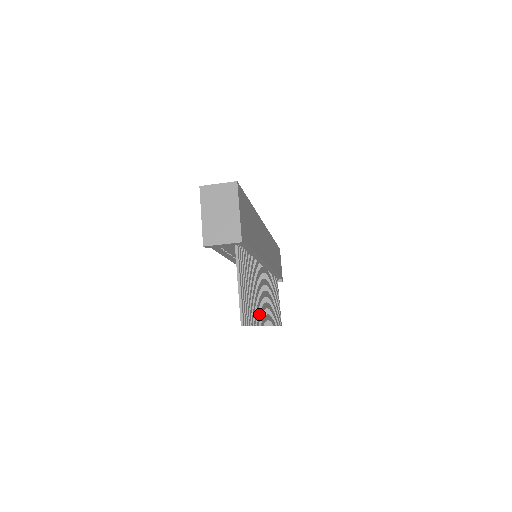
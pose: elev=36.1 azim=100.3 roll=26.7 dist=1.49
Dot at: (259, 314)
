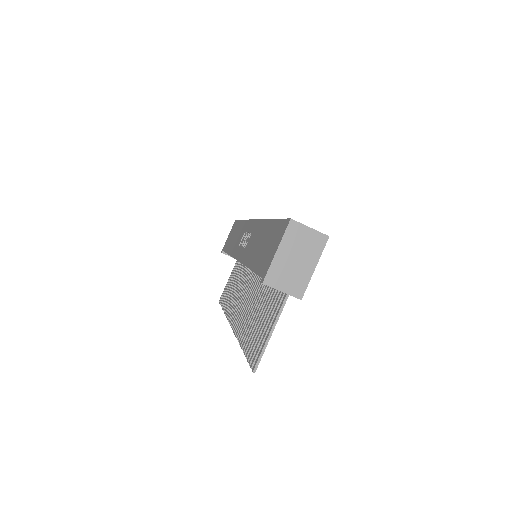
Dot at: occluded
